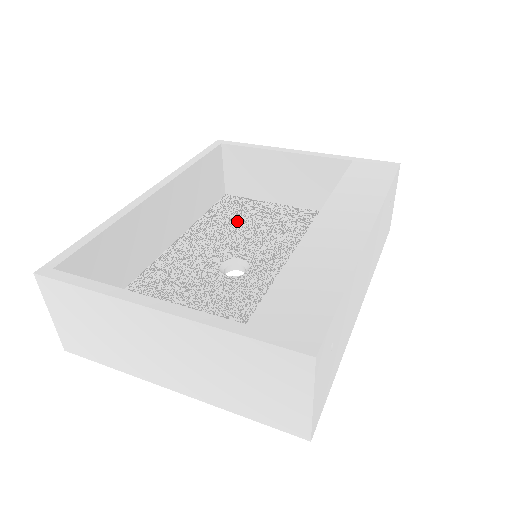
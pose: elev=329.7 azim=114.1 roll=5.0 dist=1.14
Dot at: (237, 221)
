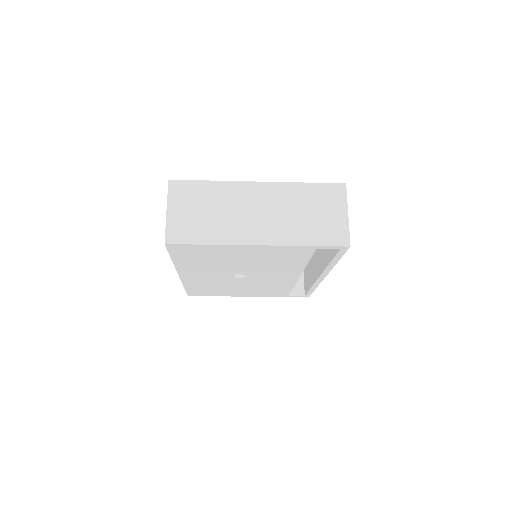
Dot at: occluded
